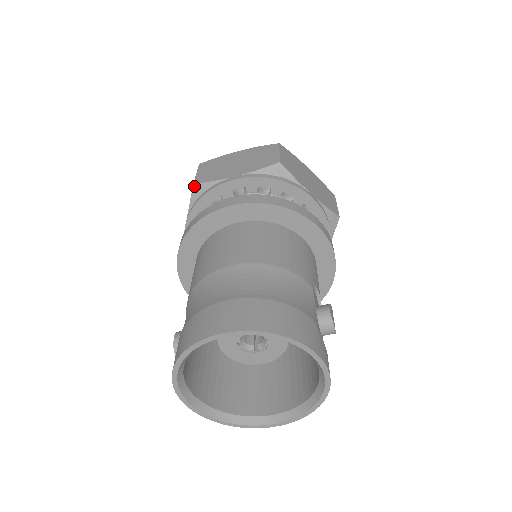
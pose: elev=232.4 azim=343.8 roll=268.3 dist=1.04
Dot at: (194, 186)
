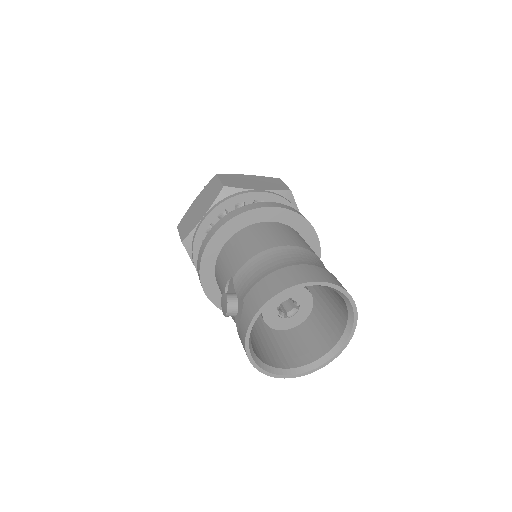
Dot at: (224, 188)
